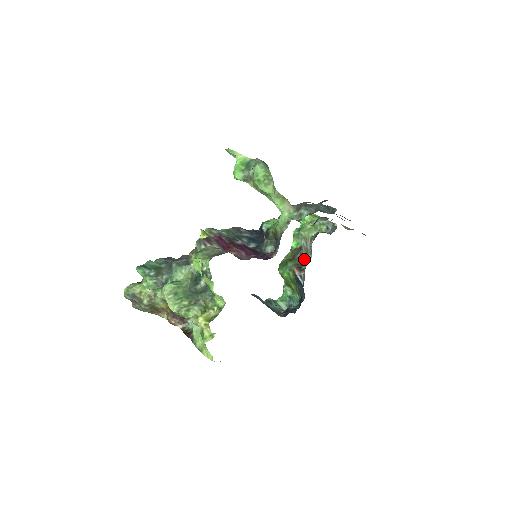
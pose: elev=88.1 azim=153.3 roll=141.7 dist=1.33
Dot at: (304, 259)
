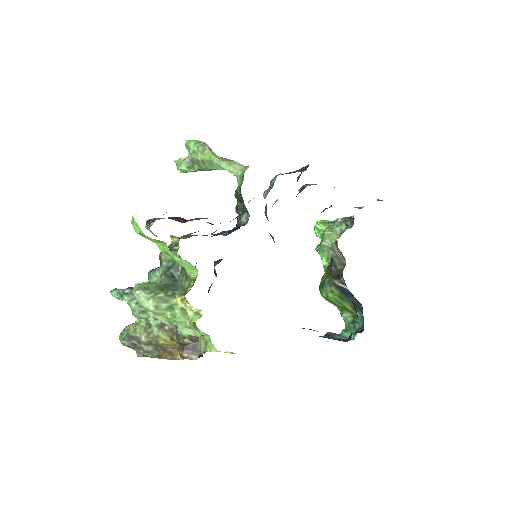
Dot at: (340, 268)
